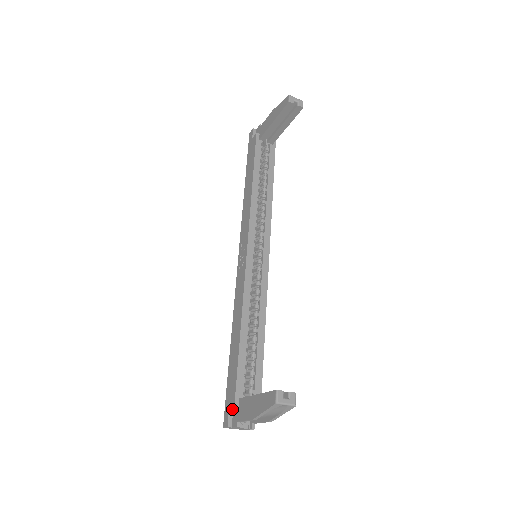
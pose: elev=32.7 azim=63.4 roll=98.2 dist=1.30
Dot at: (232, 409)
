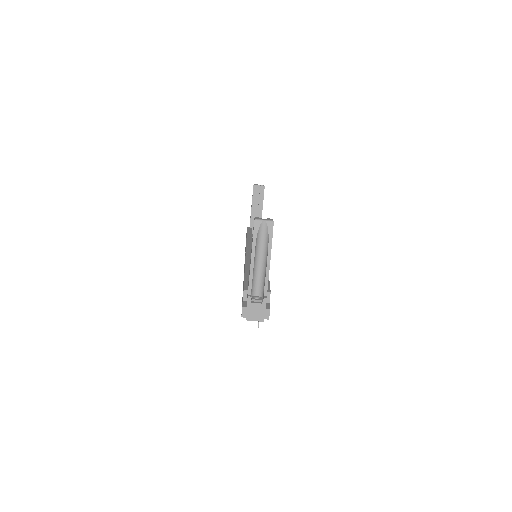
Dot at: (246, 301)
